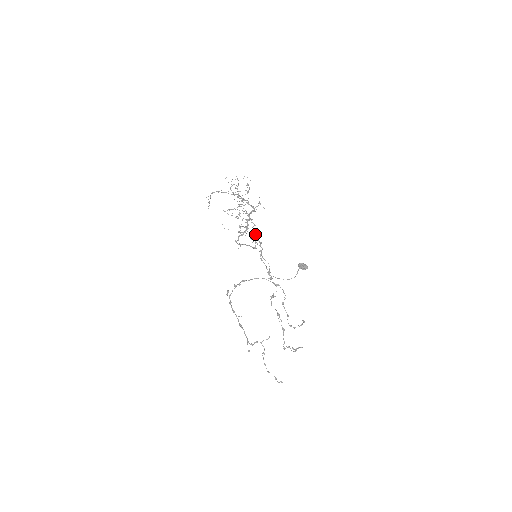
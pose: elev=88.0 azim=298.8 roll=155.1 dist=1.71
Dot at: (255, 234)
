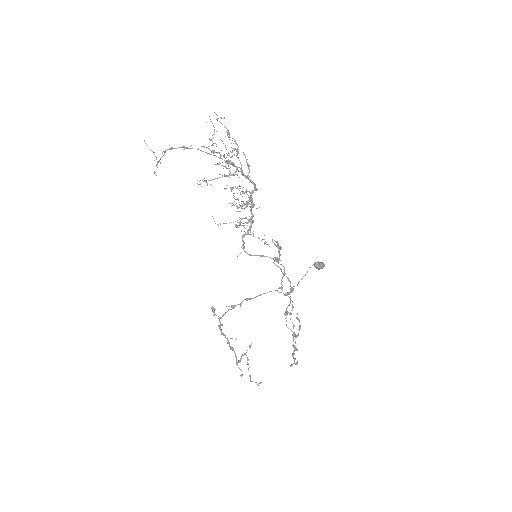
Dot at: occluded
